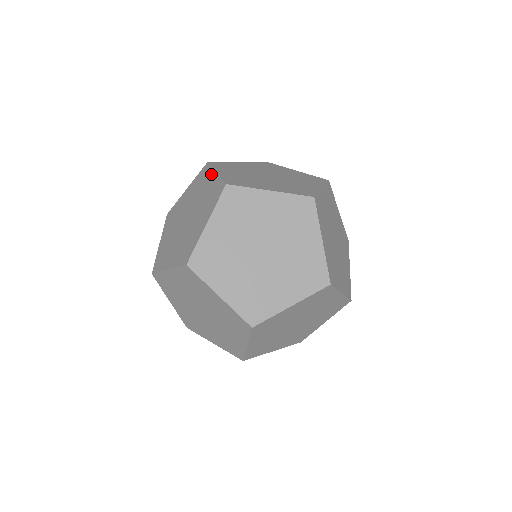
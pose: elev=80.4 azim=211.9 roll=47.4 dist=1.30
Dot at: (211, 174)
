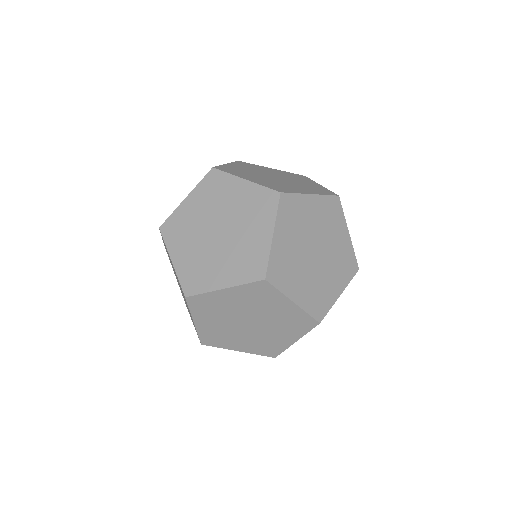
Dot at: occluded
